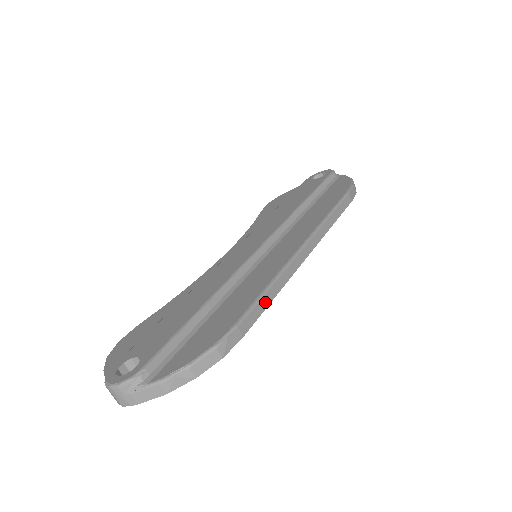
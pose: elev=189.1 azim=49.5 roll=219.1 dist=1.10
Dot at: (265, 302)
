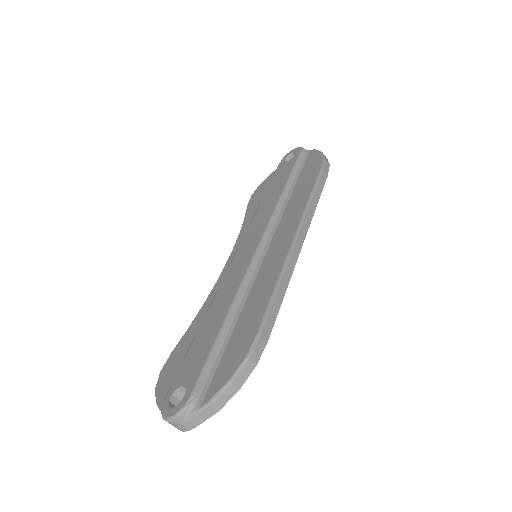
Dot at: (277, 302)
